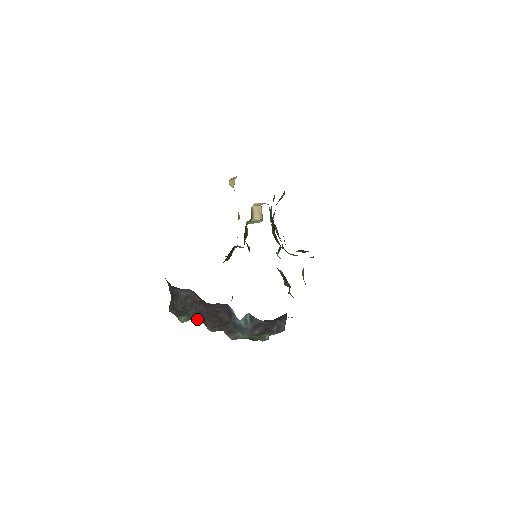
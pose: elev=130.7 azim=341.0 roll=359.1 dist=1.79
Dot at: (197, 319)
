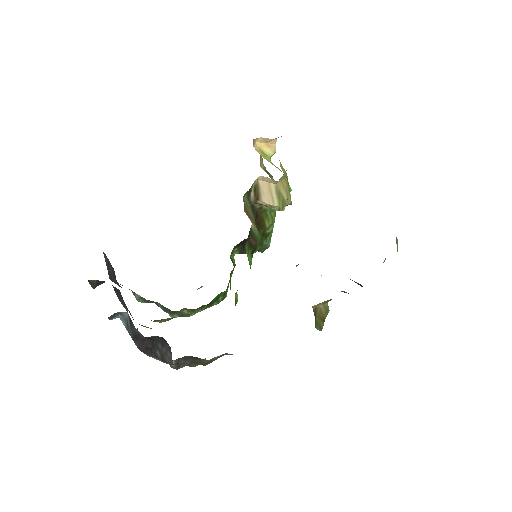
Dot at: (159, 306)
